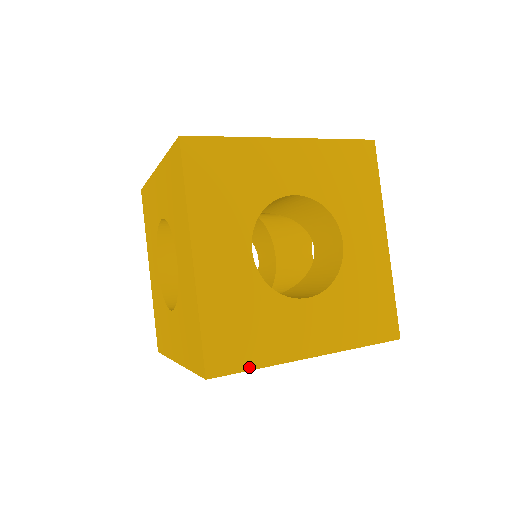
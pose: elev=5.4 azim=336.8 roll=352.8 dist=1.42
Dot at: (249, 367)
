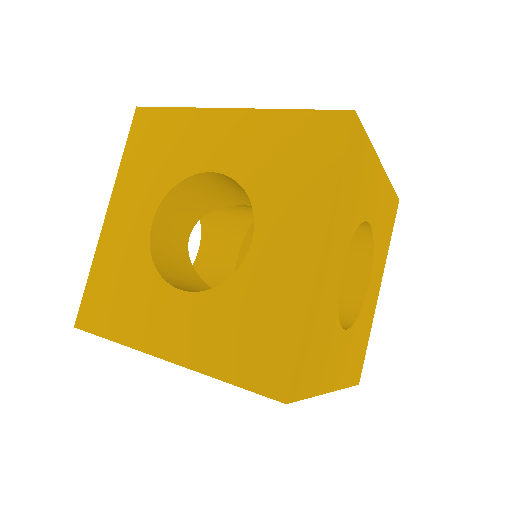
Dot at: (307, 395)
